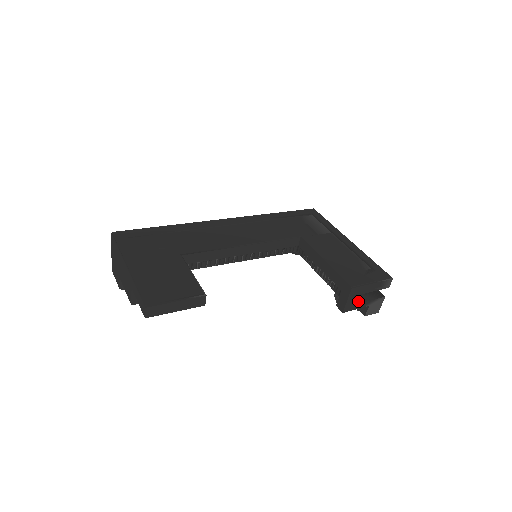
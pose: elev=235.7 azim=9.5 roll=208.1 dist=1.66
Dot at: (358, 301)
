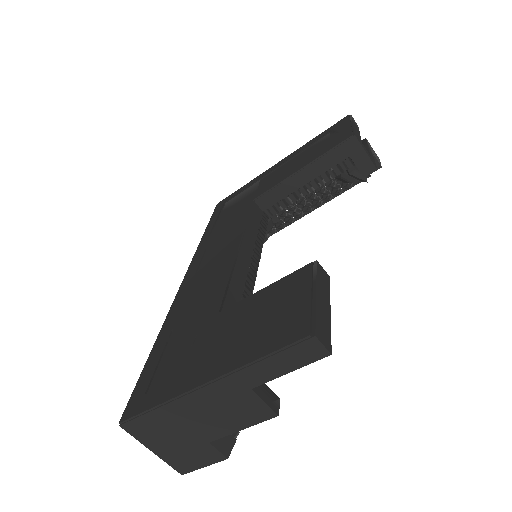
Dot at: occluded
